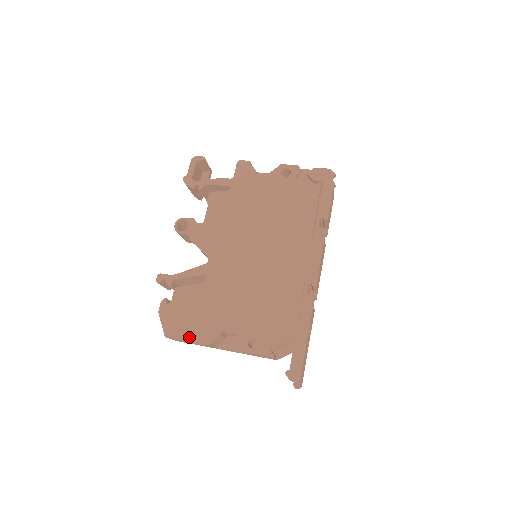
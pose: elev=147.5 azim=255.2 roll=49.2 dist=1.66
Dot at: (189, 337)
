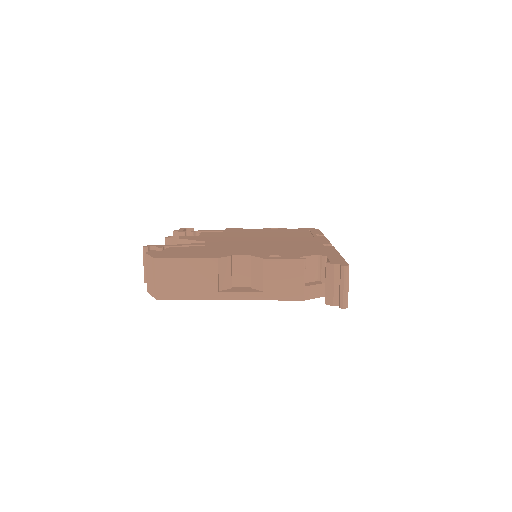
Dot at: (189, 257)
